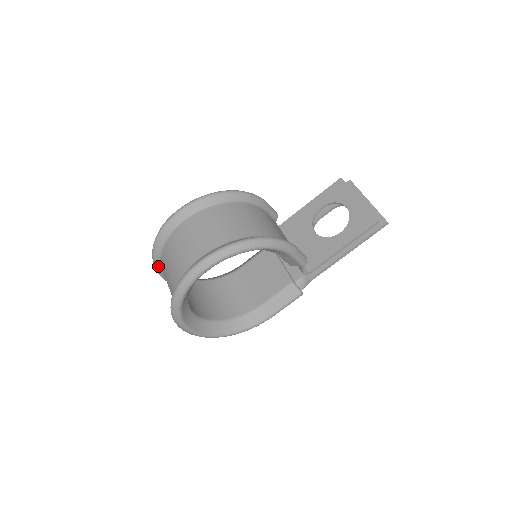
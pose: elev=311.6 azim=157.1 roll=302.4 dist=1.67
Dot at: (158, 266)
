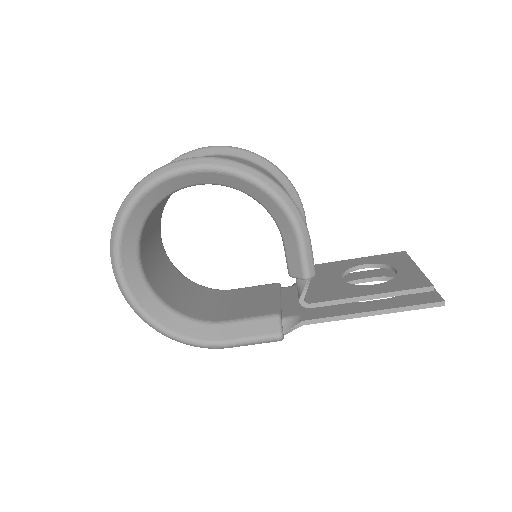
Dot at: occluded
